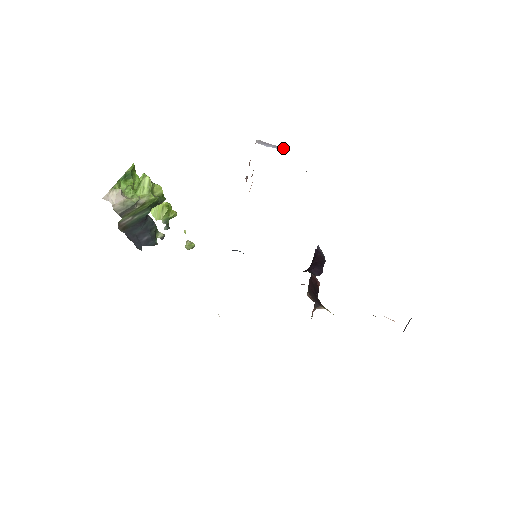
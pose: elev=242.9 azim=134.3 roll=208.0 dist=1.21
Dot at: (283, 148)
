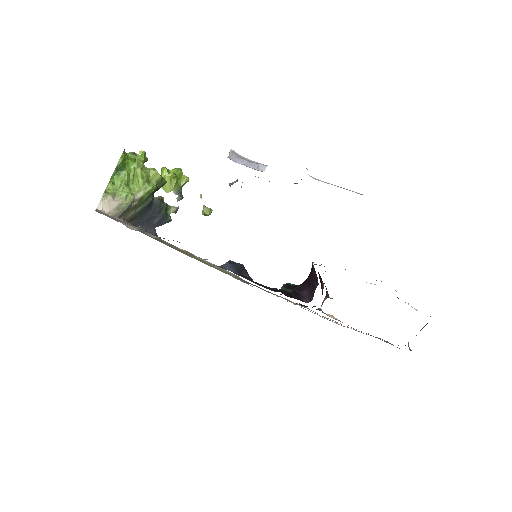
Dot at: (259, 166)
